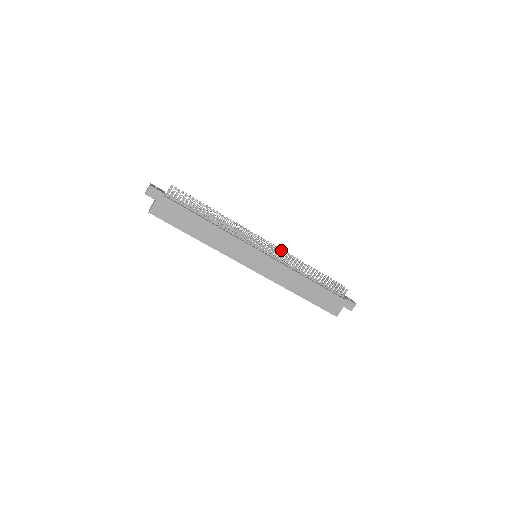
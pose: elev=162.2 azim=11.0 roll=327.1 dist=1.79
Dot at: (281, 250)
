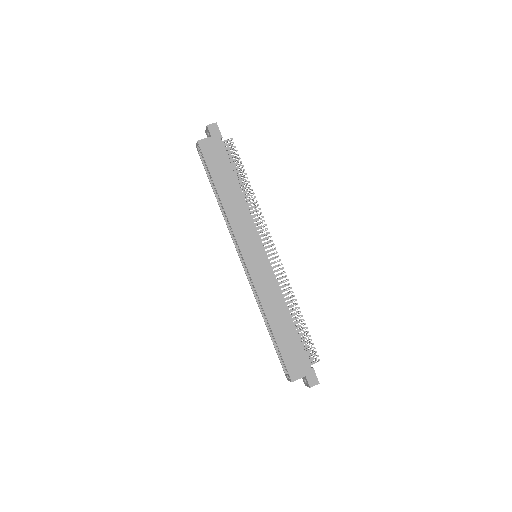
Dot at: (283, 267)
